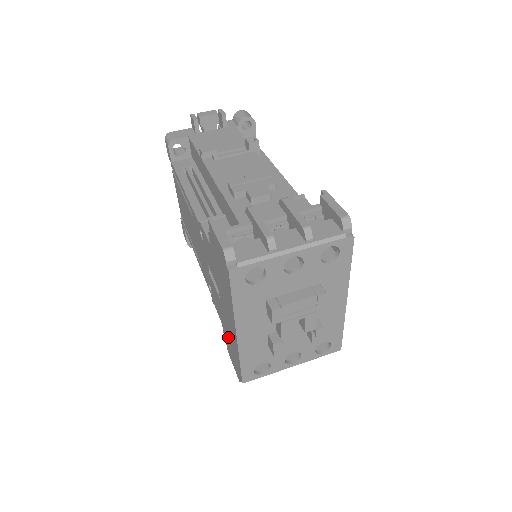
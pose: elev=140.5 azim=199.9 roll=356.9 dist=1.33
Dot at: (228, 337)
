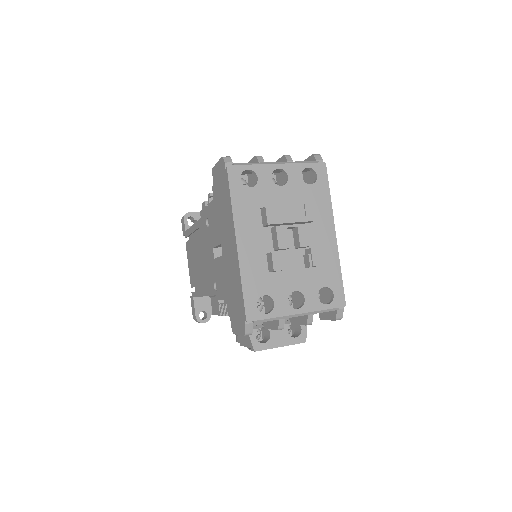
Dot at: (231, 293)
